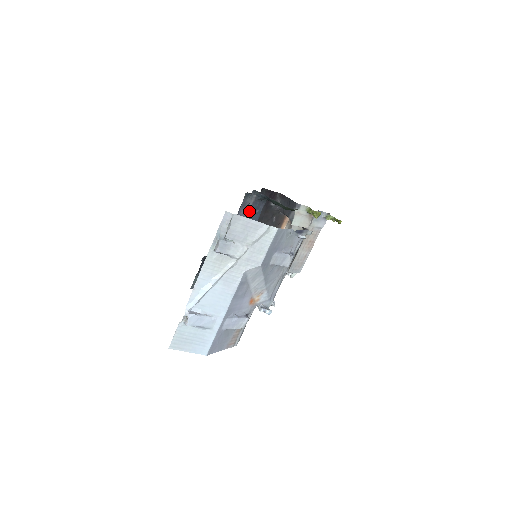
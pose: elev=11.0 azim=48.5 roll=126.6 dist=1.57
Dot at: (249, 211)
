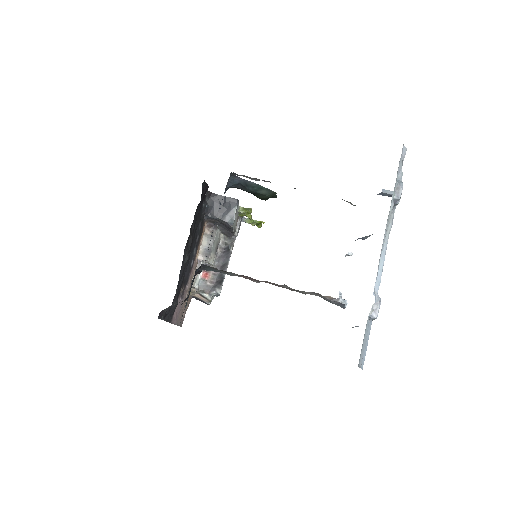
Dot at: occluded
